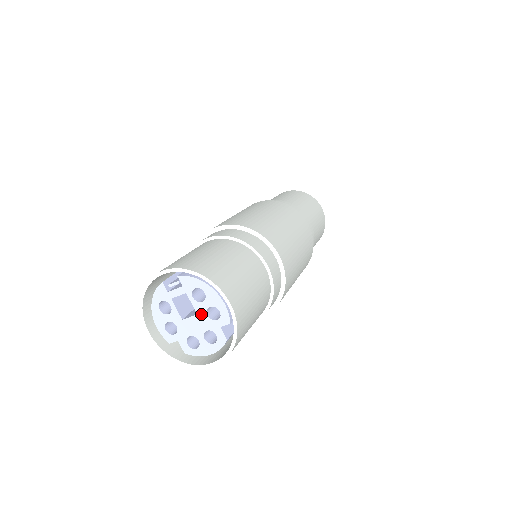
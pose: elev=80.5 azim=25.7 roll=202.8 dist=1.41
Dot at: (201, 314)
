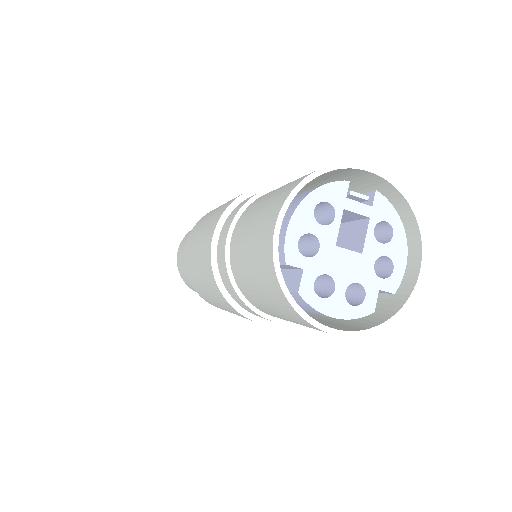
Dot at: (368, 257)
